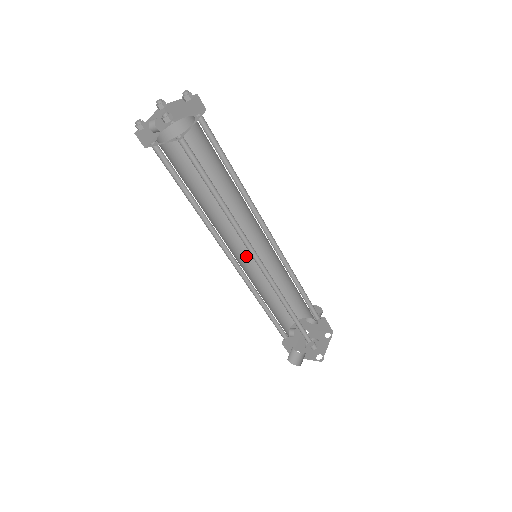
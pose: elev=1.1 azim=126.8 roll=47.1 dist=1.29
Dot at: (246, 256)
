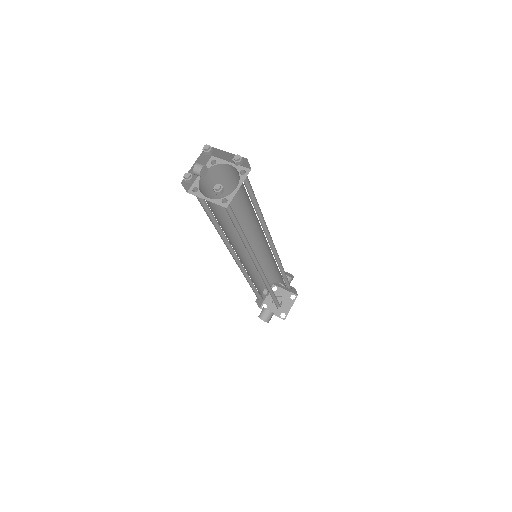
Dot at: (246, 249)
